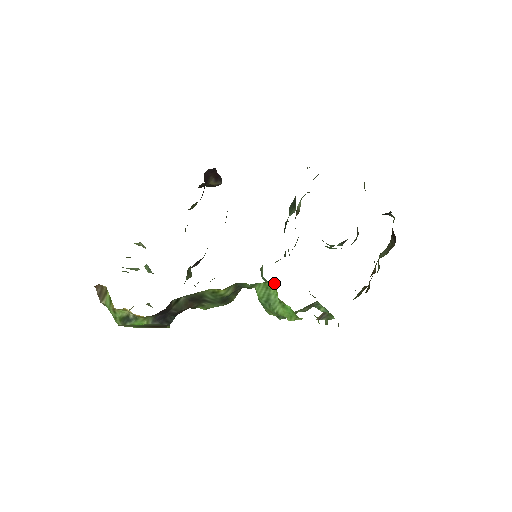
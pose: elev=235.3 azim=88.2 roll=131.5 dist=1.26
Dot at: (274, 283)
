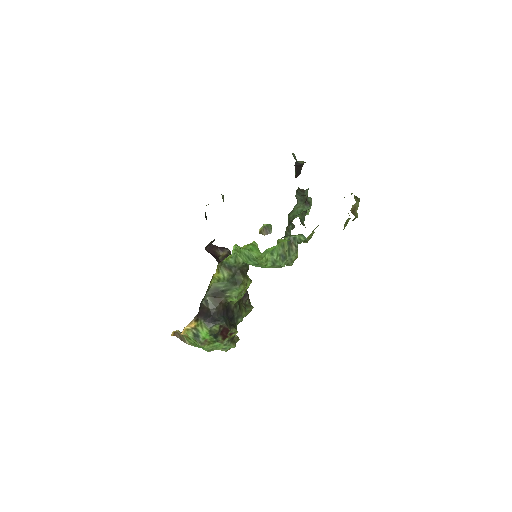
Dot at: occluded
